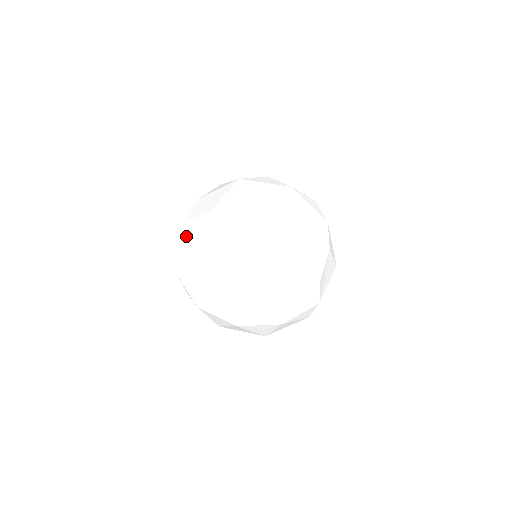
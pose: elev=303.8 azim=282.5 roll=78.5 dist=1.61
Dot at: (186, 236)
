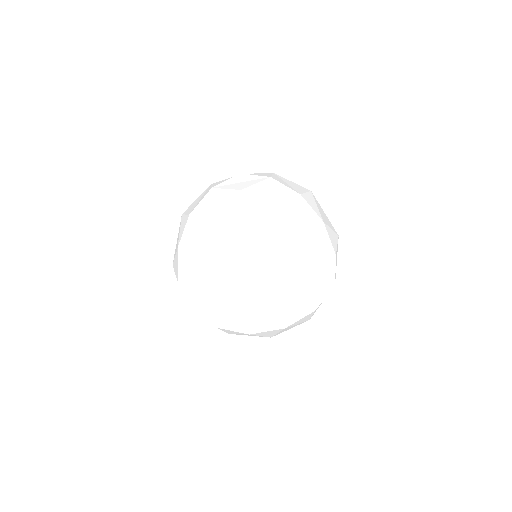
Dot at: (190, 298)
